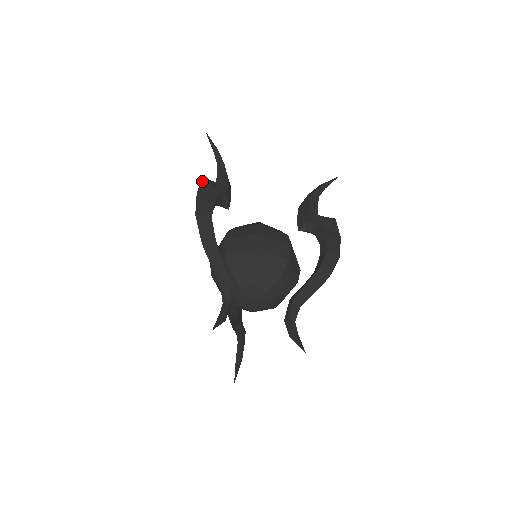
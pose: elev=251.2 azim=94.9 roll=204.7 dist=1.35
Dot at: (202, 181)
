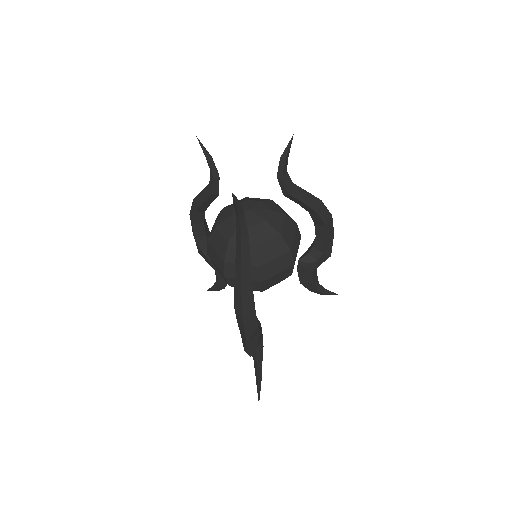
Dot at: occluded
